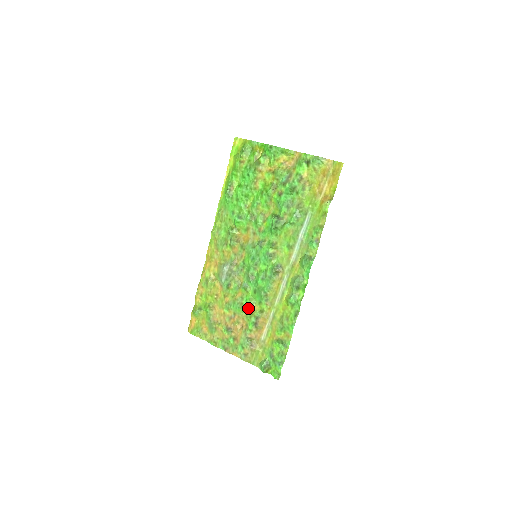
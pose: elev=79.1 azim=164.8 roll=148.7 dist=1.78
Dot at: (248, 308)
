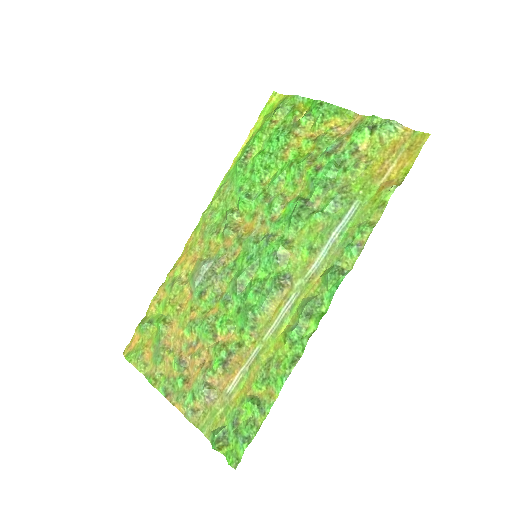
Dot at: (221, 335)
